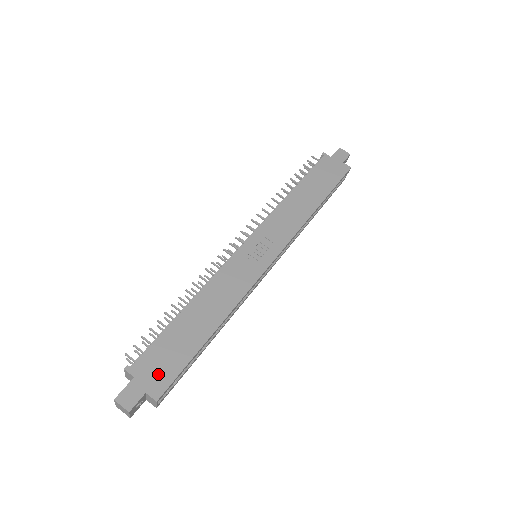
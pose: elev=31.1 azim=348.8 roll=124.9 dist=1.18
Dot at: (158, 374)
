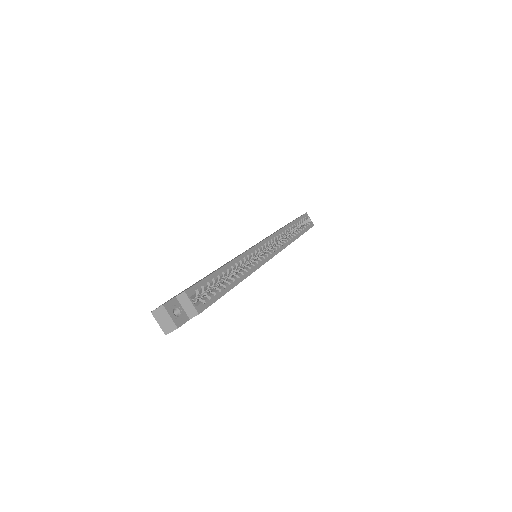
Dot at: occluded
